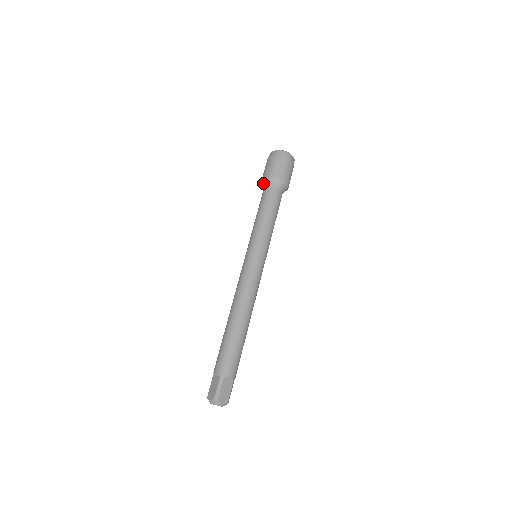
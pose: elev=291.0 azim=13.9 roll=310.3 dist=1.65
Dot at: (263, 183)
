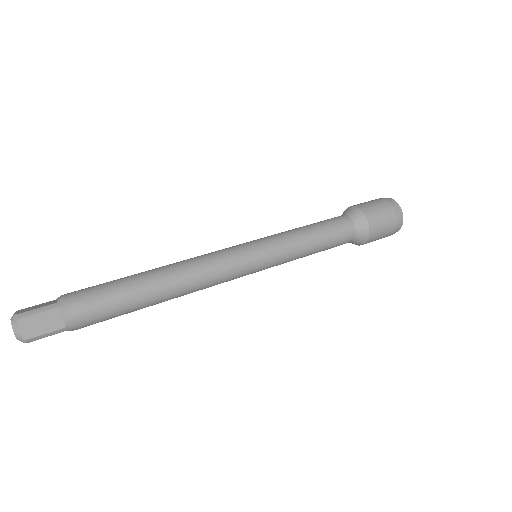
Dot at: (344, 211)
